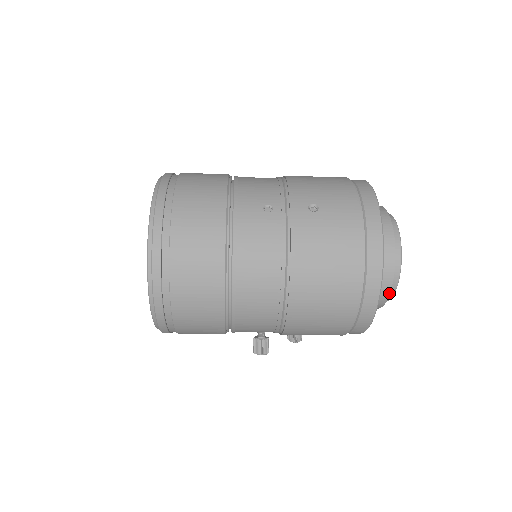
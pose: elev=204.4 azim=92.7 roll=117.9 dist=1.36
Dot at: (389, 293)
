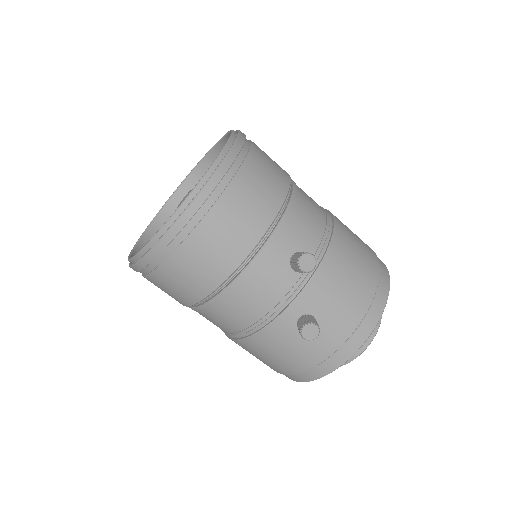
Dot at: occluded
